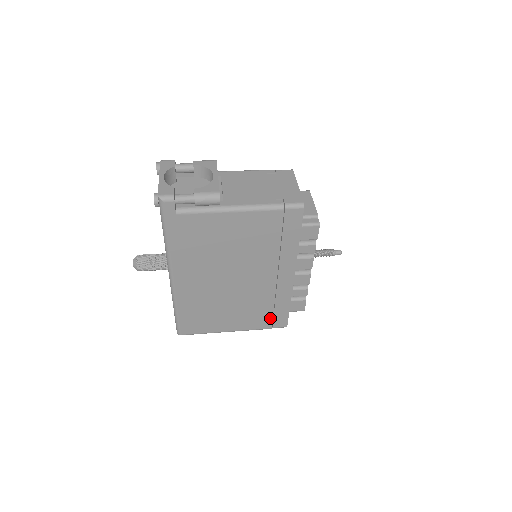
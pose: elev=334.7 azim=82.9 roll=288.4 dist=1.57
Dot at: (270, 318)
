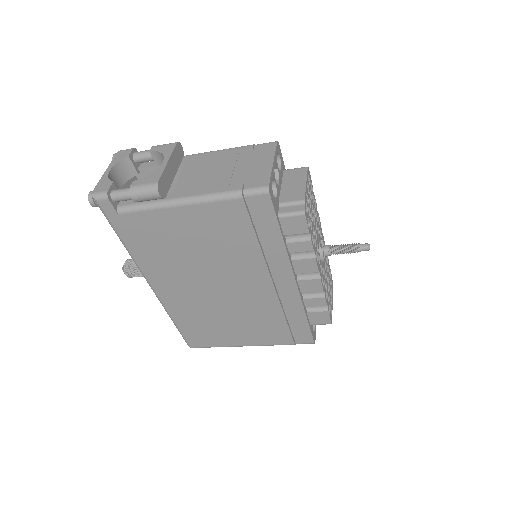
Dot at: (287, 332)
